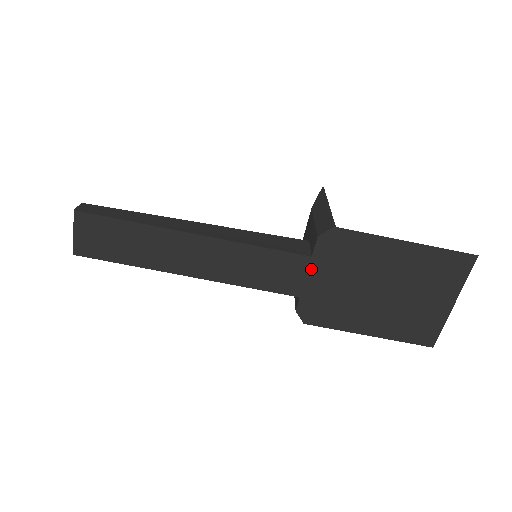
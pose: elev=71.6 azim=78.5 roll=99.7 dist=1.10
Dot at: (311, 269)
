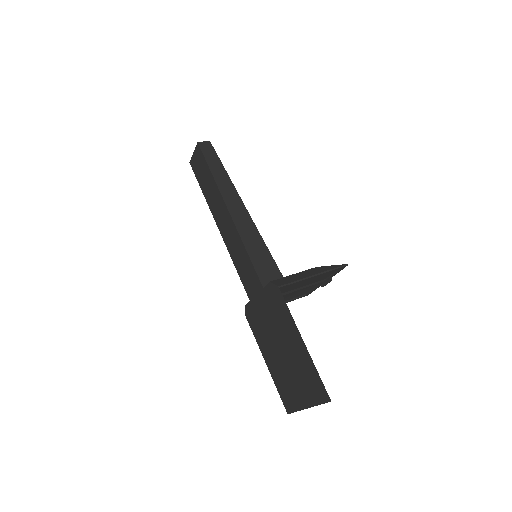
Dot at: (260, 294)
